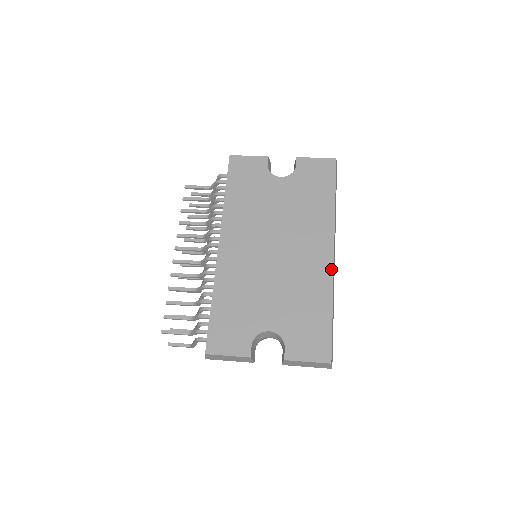
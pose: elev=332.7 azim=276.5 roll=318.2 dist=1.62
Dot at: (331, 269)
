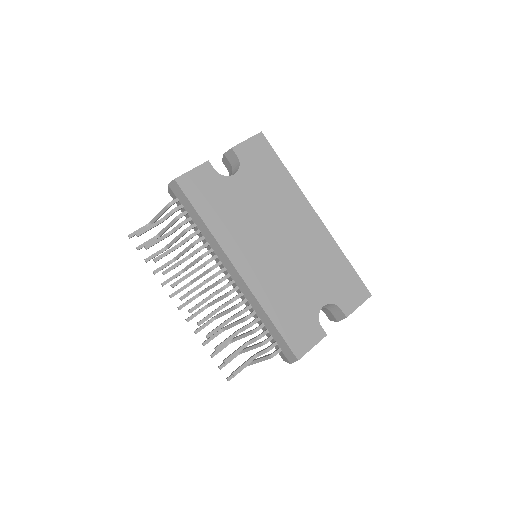
Dot at: (325, 229)
